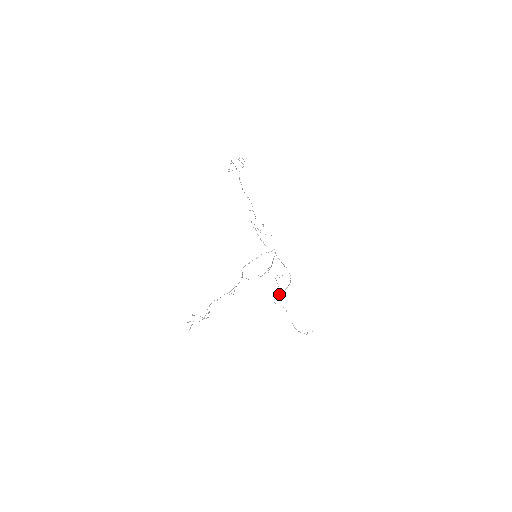
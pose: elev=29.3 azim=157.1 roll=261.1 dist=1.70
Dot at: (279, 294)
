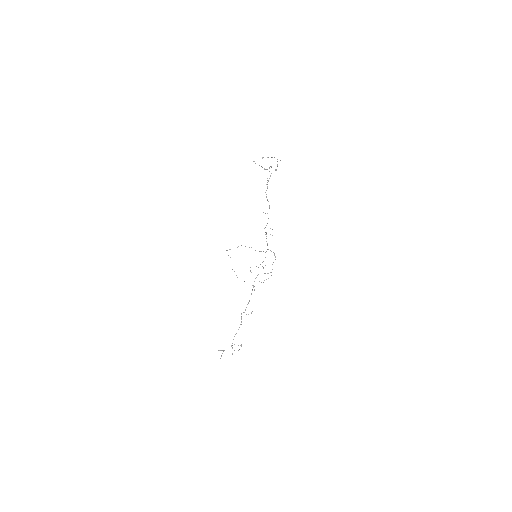
Dot at: (250, 271)
